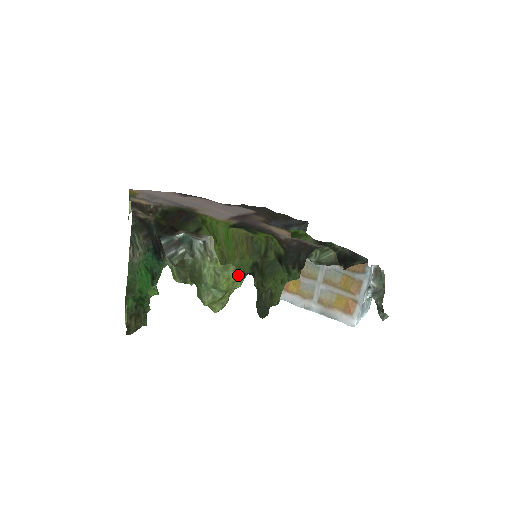
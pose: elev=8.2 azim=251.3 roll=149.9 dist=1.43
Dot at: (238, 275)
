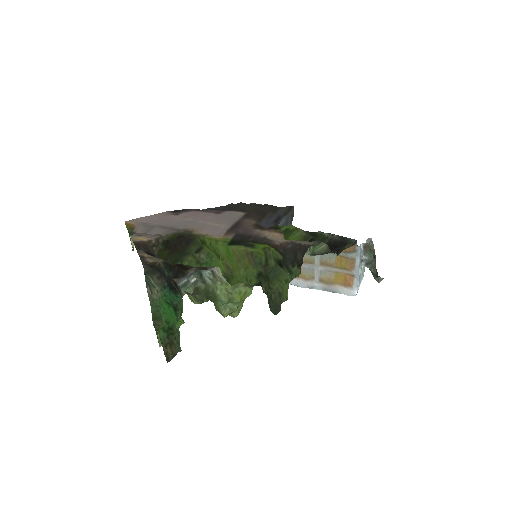
Dot at: (247, 287)
